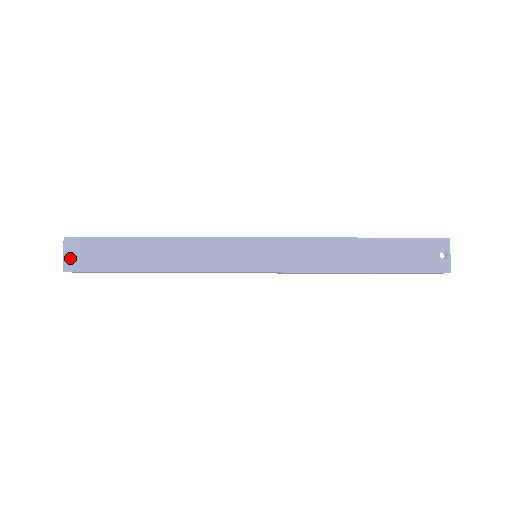
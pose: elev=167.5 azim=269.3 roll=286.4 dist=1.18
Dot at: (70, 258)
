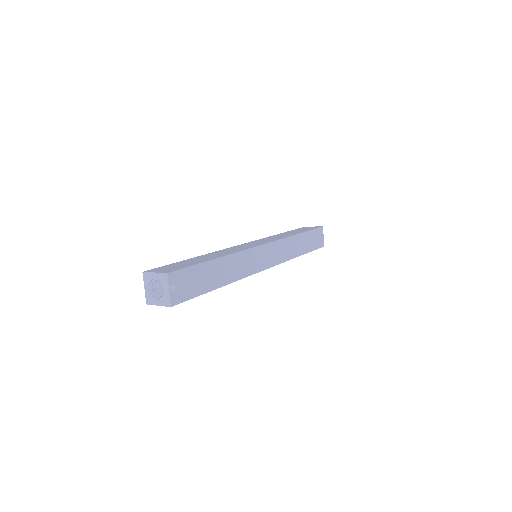
Dot at: (174, 292)
